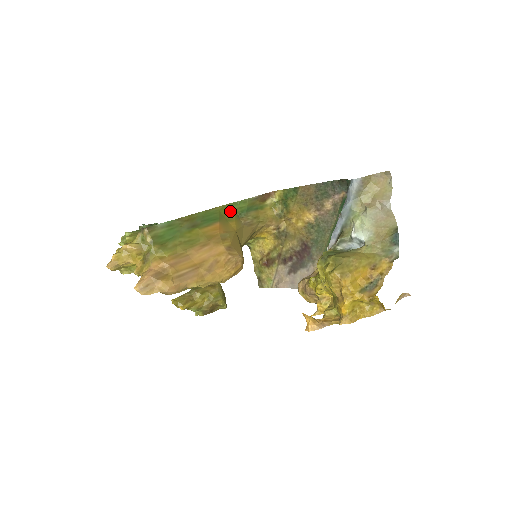
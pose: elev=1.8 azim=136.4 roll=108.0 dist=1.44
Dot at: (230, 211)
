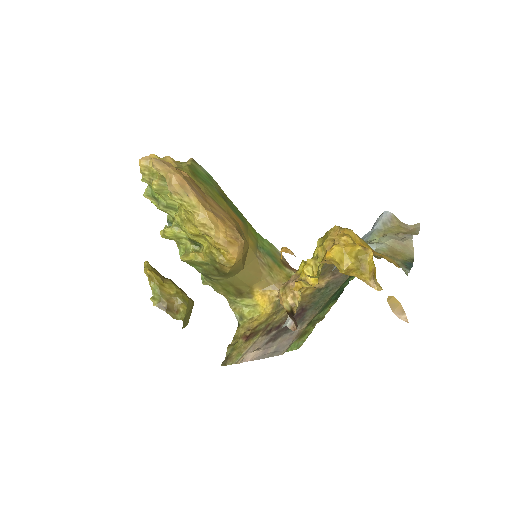
Dot at: (254, 235)
